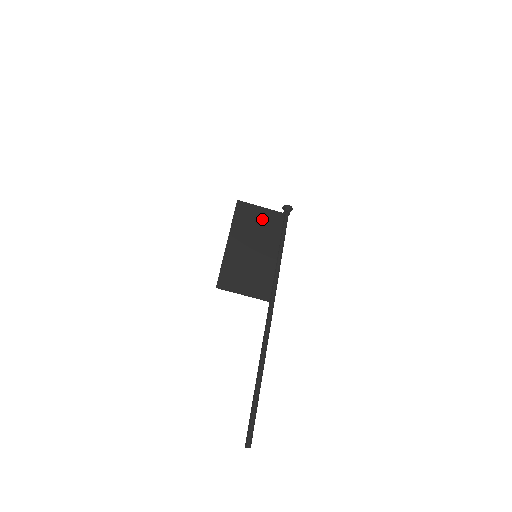
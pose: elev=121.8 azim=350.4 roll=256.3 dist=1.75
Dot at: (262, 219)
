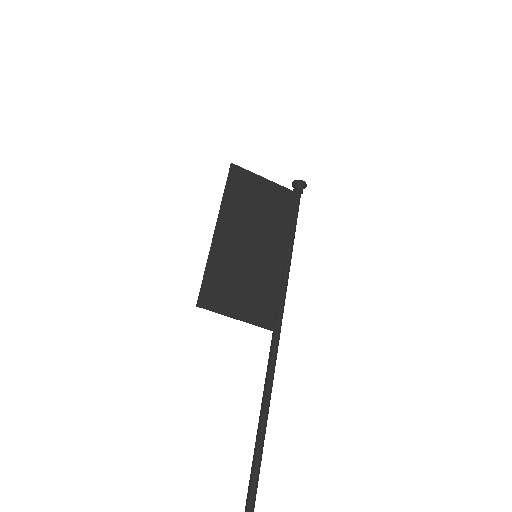
Dot at: (265, 198)
